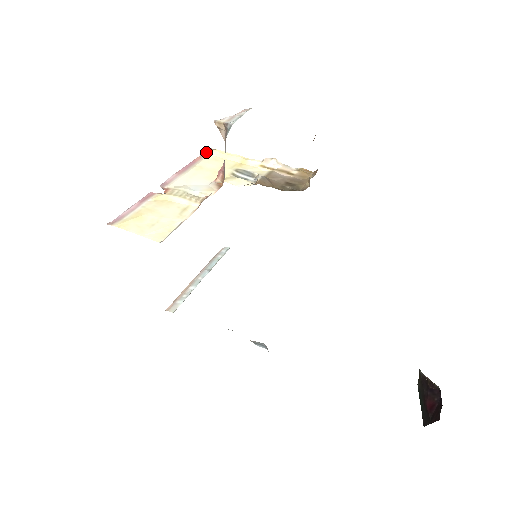
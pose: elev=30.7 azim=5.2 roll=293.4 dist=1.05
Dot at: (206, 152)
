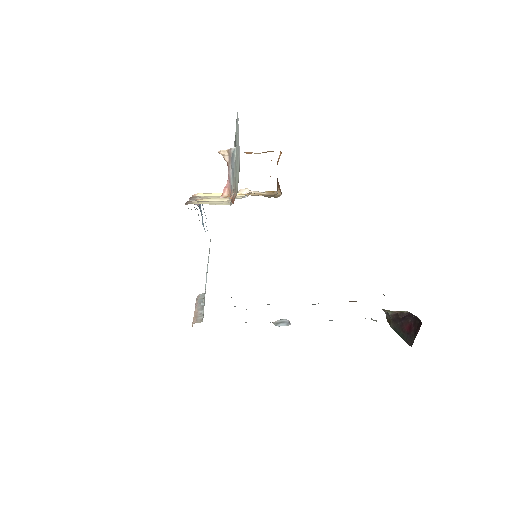
Dot at: (193, 195)
